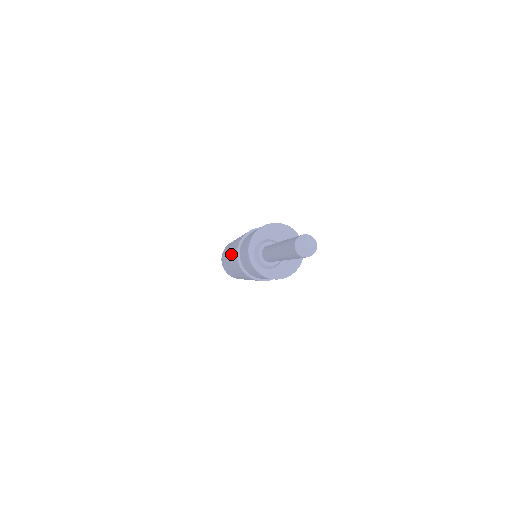
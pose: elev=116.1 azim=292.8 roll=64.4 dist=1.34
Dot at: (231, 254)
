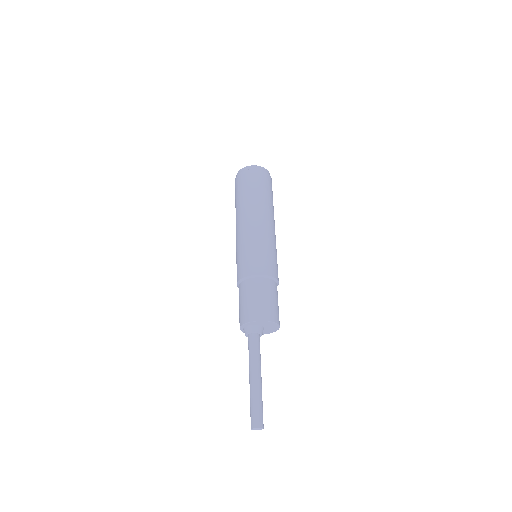
Dot at: (237, 249)
